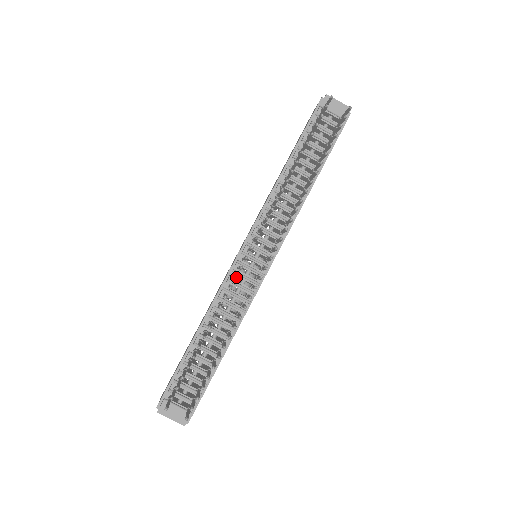
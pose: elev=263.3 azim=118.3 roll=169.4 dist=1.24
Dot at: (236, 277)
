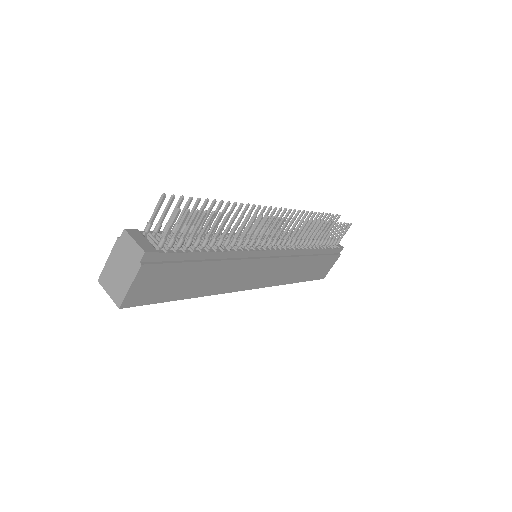
Dot at: (260, 205)
